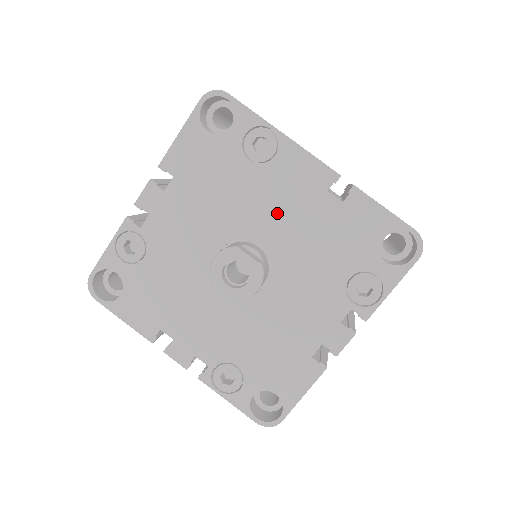
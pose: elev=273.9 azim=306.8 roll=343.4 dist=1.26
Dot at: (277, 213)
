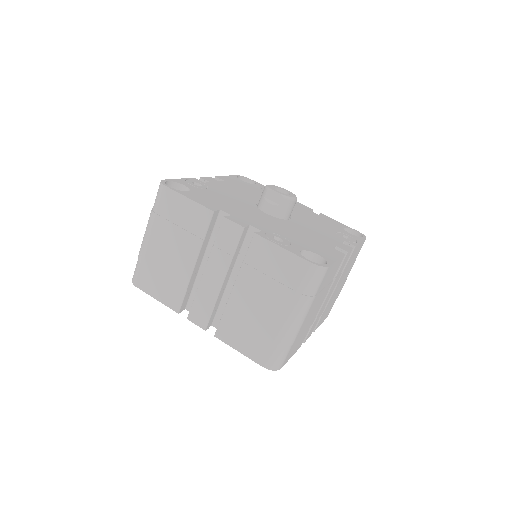
Dot at: occluded
